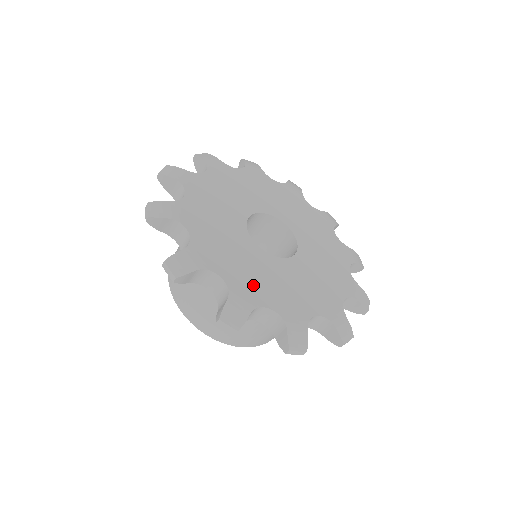
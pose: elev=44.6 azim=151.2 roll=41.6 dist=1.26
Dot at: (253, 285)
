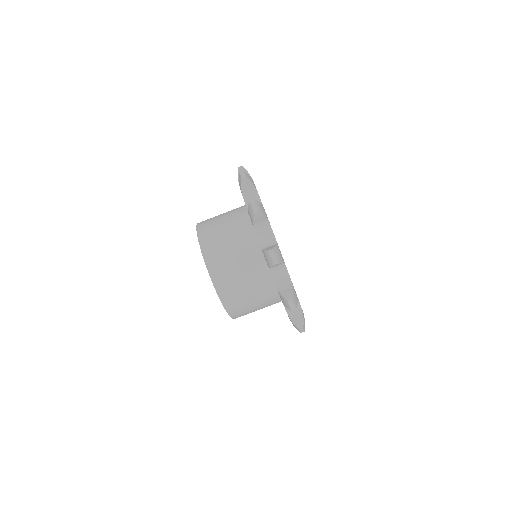
Dot at: occluded
